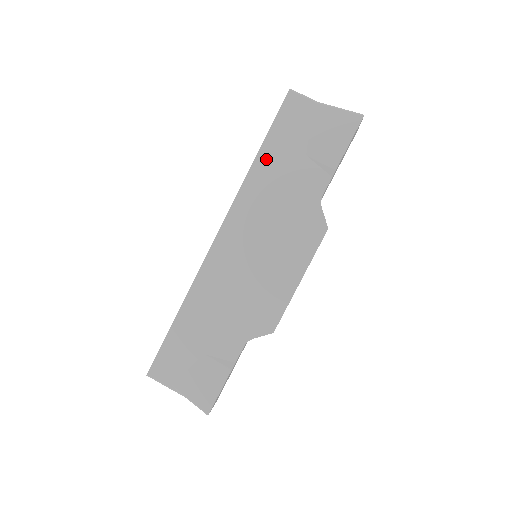
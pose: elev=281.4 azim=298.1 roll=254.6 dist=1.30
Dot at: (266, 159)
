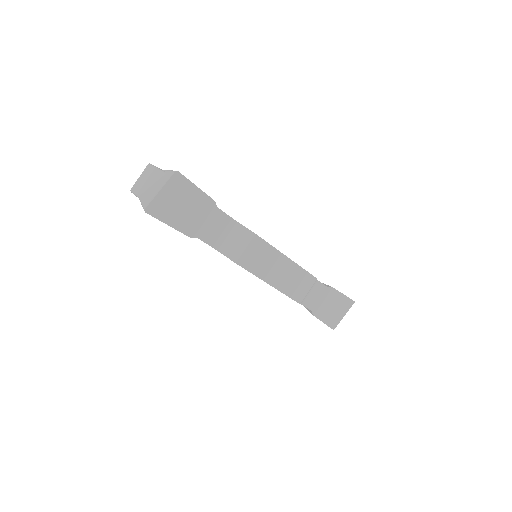
Dot at: occluded
